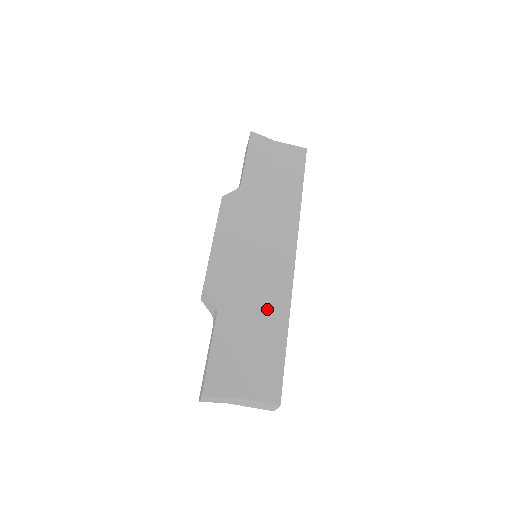
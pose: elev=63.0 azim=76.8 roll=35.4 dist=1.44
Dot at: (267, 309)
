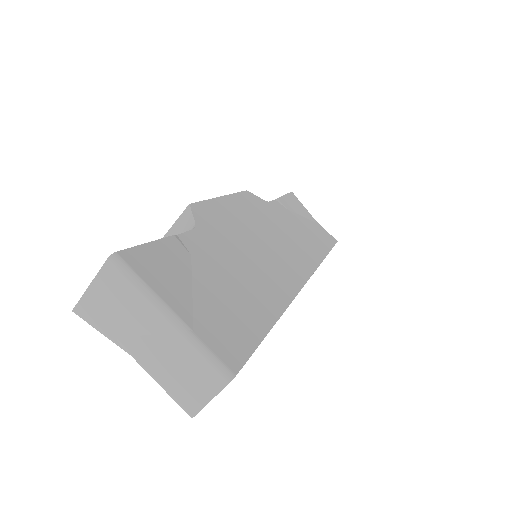
Dot at: (259, 280)
